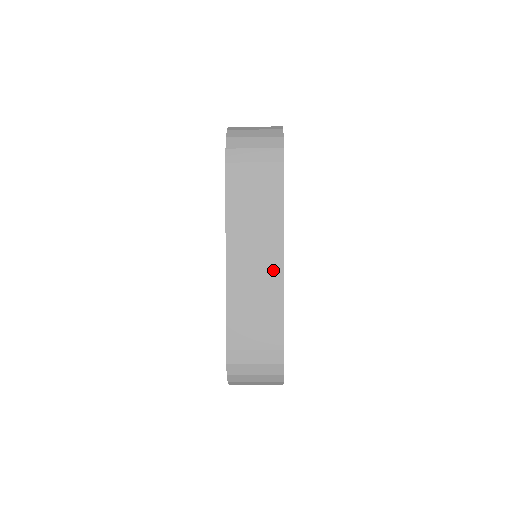
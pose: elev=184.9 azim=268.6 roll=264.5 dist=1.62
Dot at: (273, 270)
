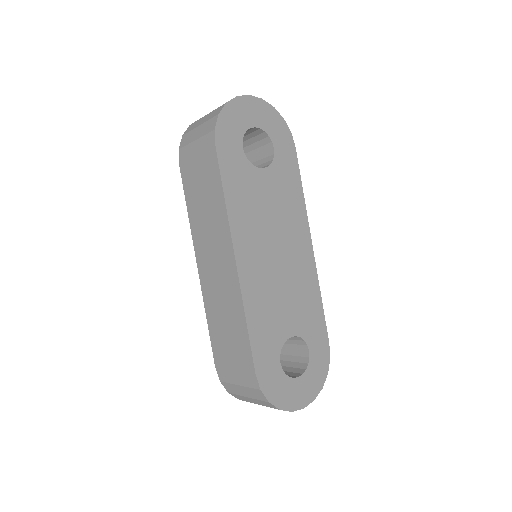
Dot at: (230, 278)
